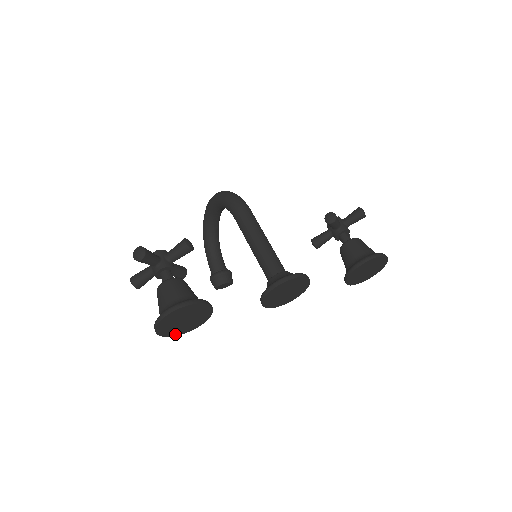
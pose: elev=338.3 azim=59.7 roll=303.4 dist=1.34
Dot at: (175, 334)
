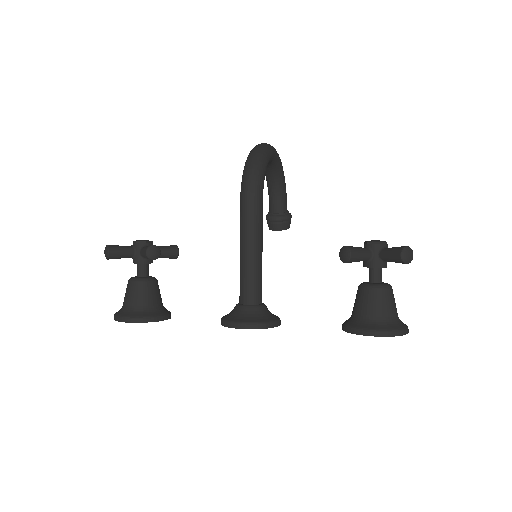
Dot at: occluded
